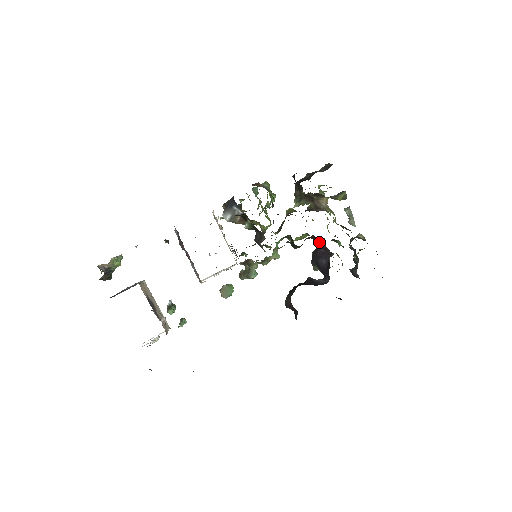
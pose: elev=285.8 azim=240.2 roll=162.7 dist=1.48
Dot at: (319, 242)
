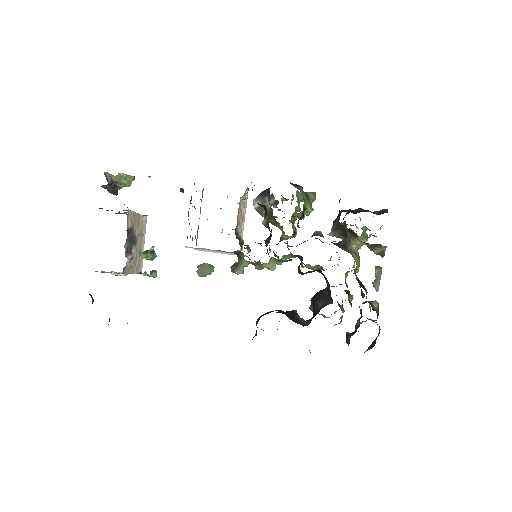
Dot at: (327, 282)
